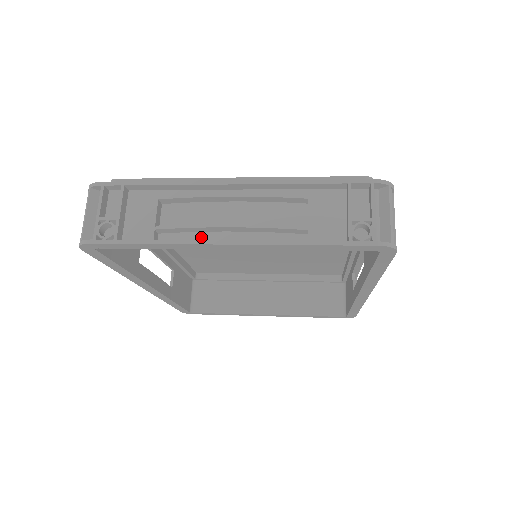
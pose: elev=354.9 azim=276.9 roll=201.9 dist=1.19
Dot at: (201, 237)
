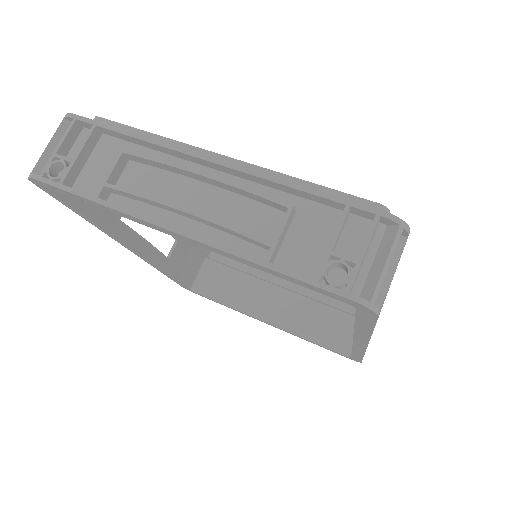
Dot at: (153, 212)
